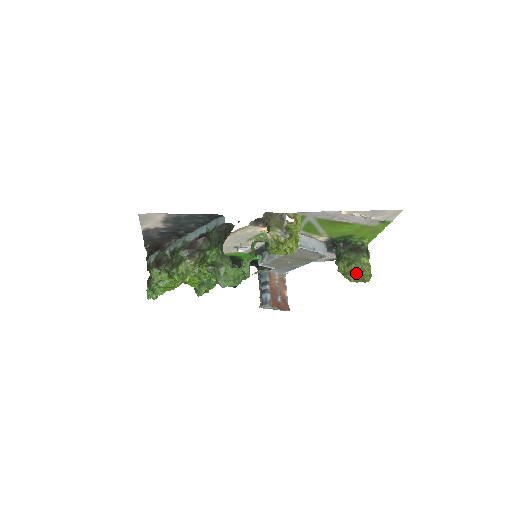
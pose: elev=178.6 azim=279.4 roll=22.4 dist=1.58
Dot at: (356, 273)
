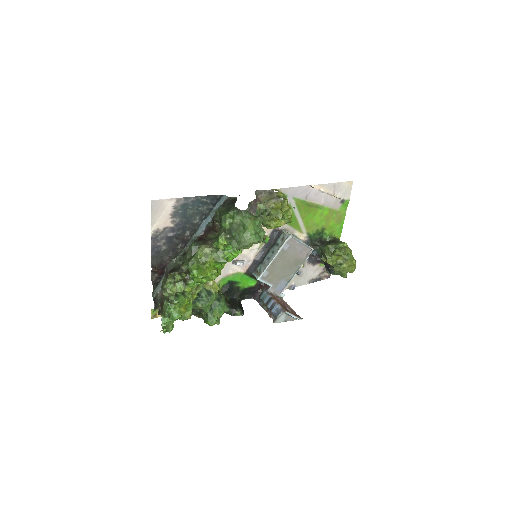
Dot at: (343, 259)
